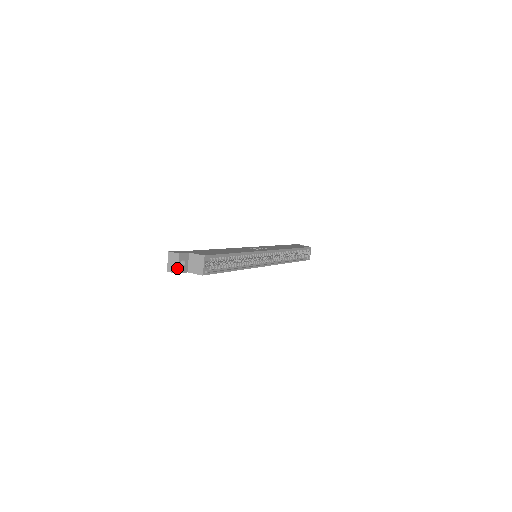
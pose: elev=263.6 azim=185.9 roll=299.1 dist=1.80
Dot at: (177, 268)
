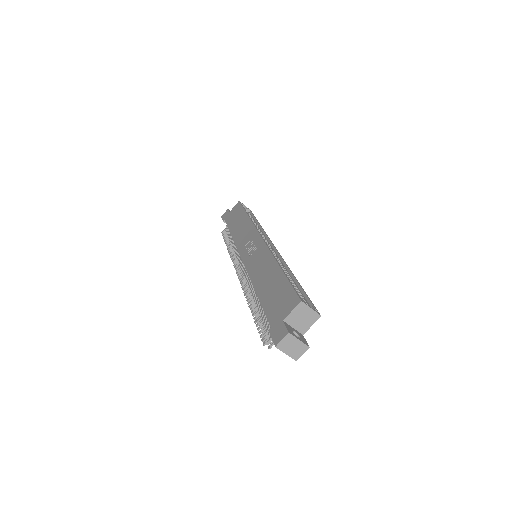
Dot at: (303, 345)
